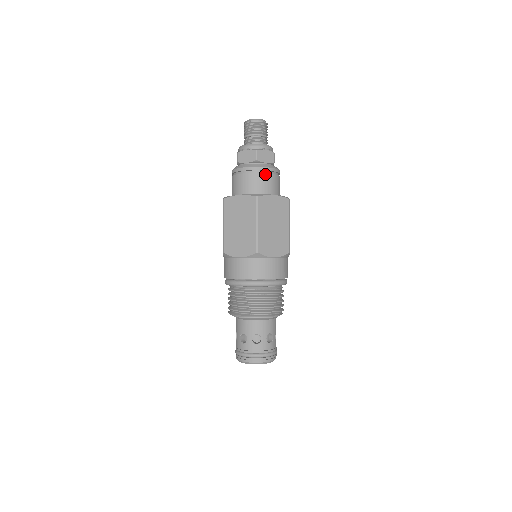
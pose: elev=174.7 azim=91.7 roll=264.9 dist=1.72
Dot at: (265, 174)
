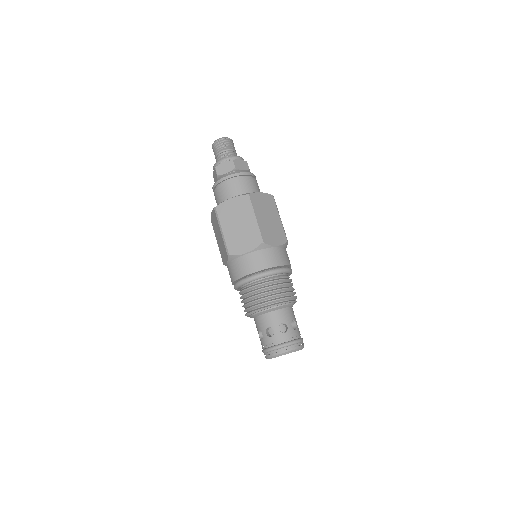
Dot at: (246, 178)
